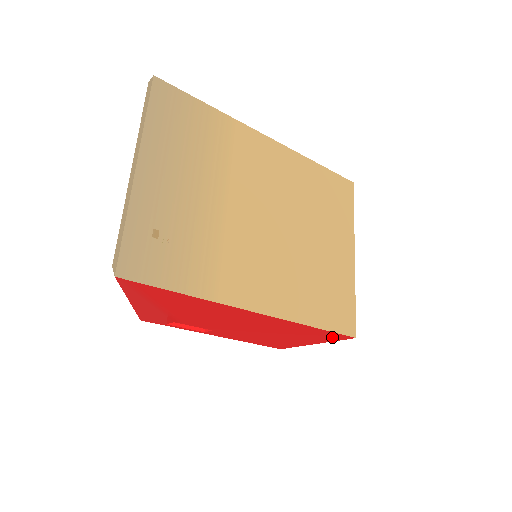
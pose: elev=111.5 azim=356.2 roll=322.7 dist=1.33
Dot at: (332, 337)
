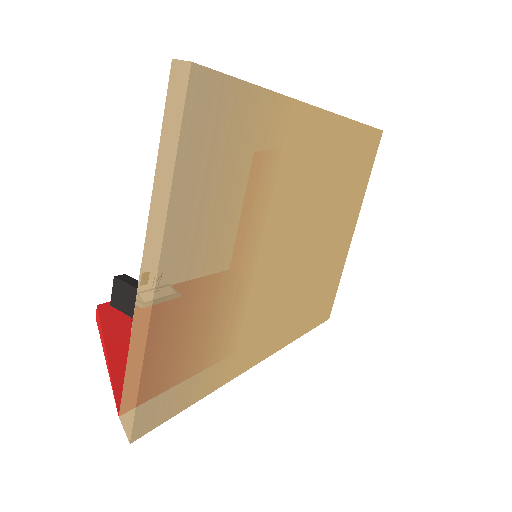
Dot at: occluded
